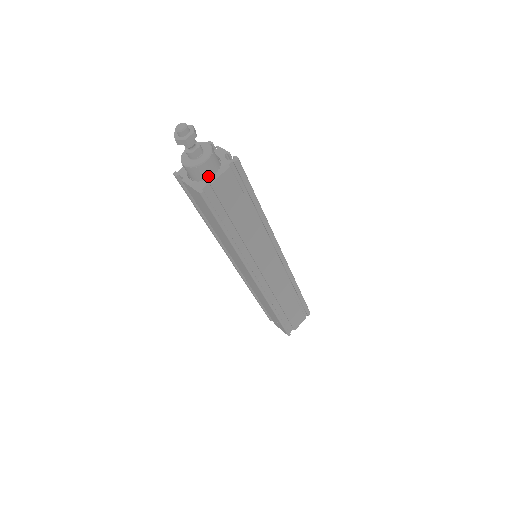
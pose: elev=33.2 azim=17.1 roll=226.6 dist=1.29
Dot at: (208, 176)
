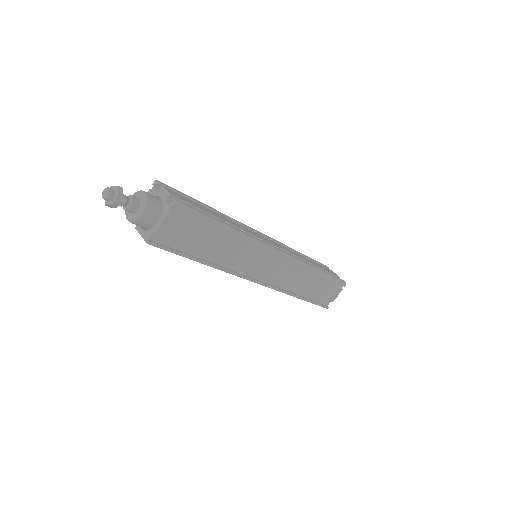
Dot at: (152, 224)
